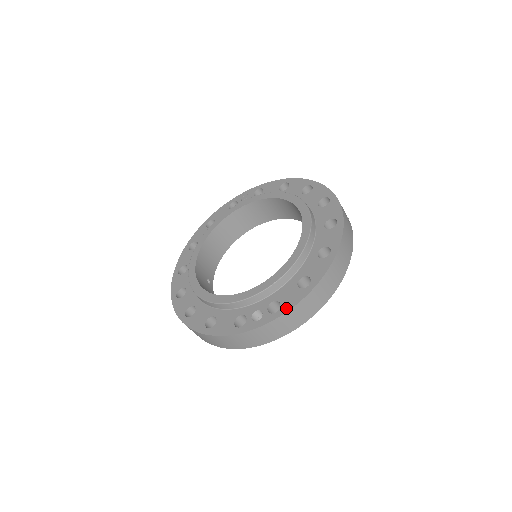
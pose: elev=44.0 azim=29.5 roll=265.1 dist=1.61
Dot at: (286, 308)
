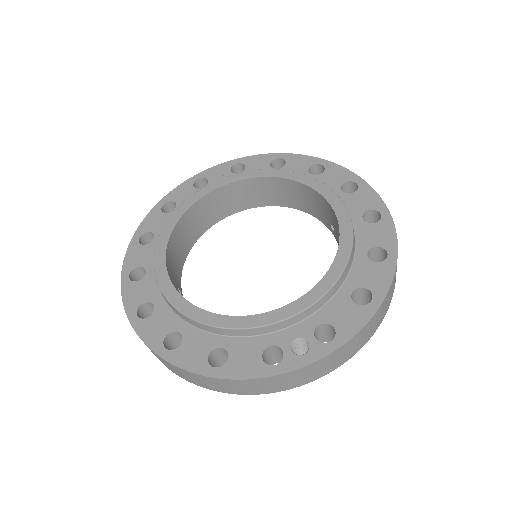
Dot at: (347, 334)
